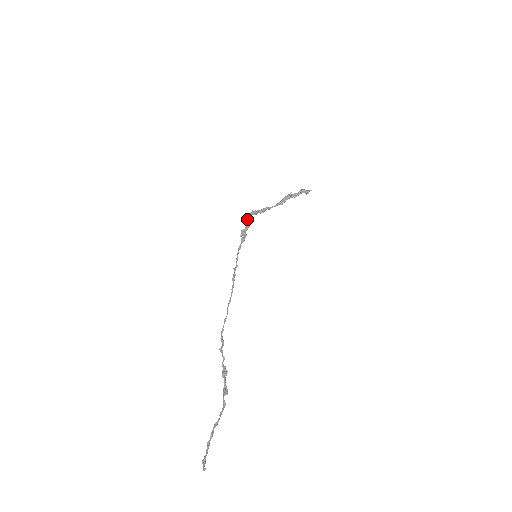
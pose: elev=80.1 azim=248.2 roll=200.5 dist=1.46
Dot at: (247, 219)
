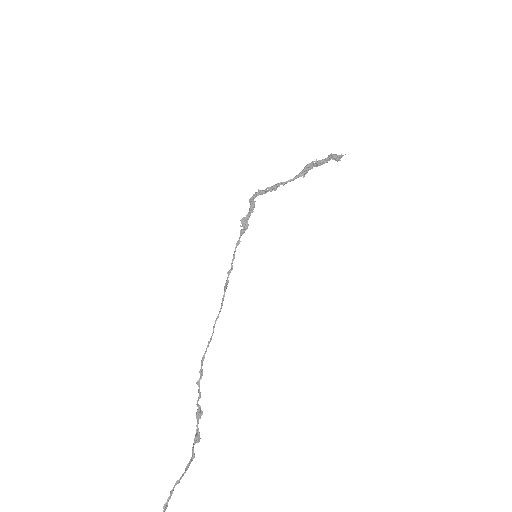
Dot at: (250, 202)
